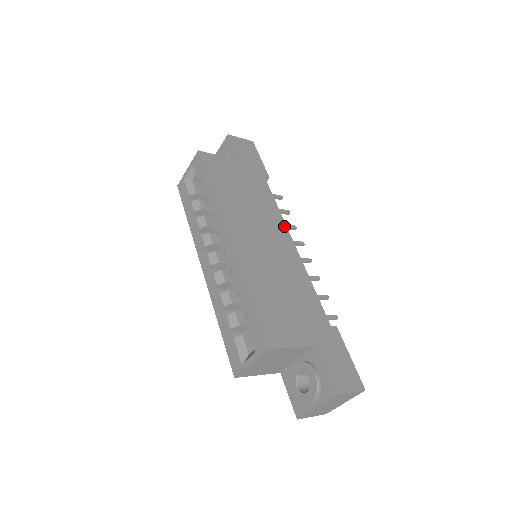
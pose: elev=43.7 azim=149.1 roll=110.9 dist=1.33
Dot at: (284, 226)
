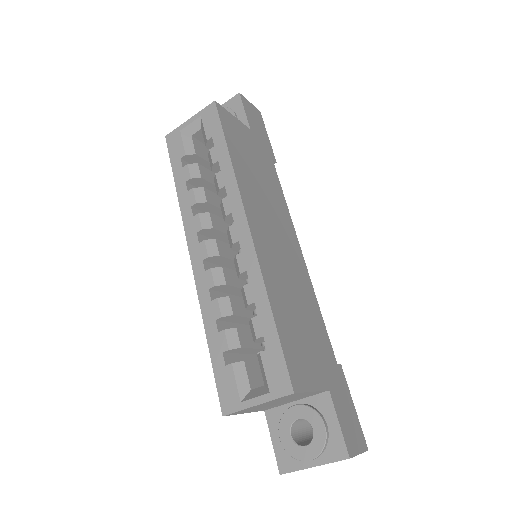
Dot at: (292, 227)
